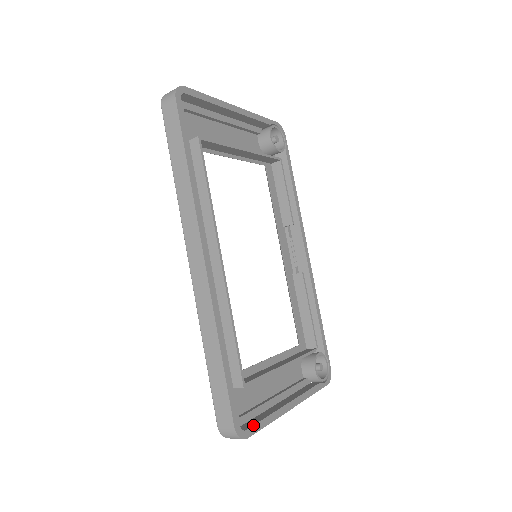
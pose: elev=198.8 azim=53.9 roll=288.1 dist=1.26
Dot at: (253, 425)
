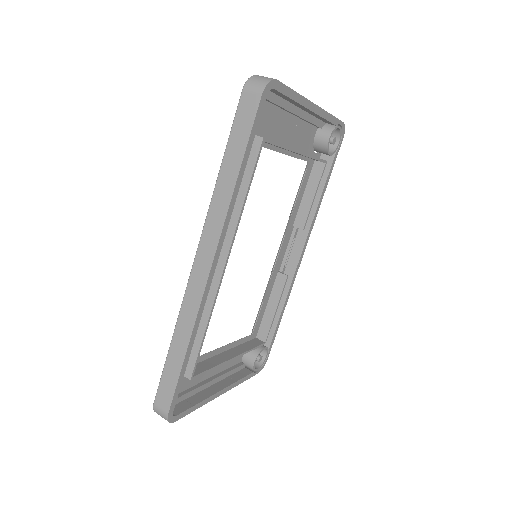
Dot at: (184, 411)
